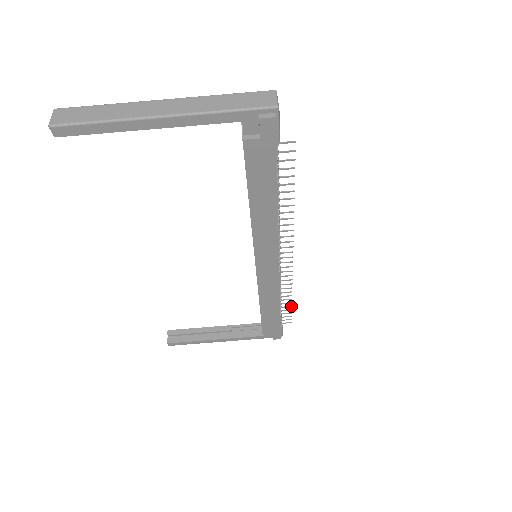
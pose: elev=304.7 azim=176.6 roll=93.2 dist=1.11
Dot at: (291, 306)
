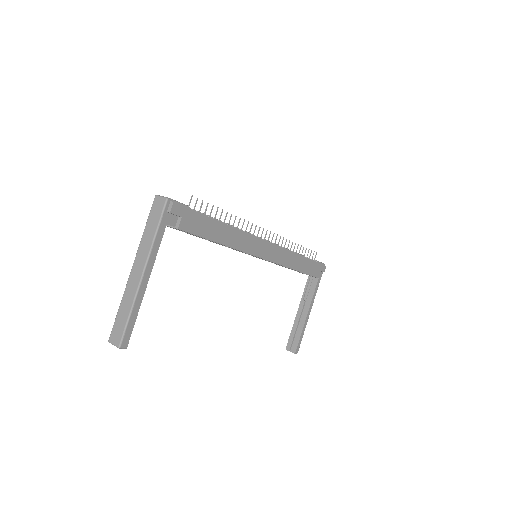
Dot at: (303, 247)
